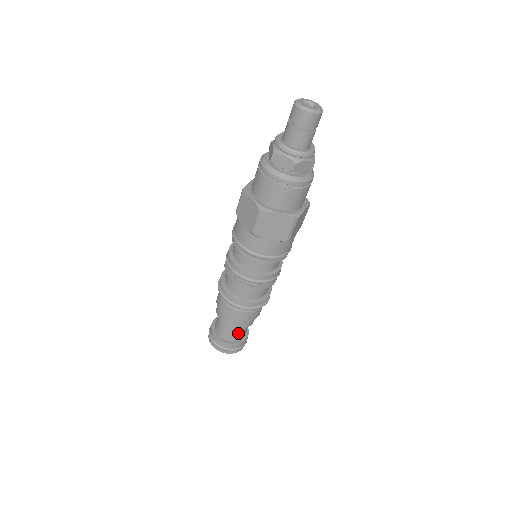
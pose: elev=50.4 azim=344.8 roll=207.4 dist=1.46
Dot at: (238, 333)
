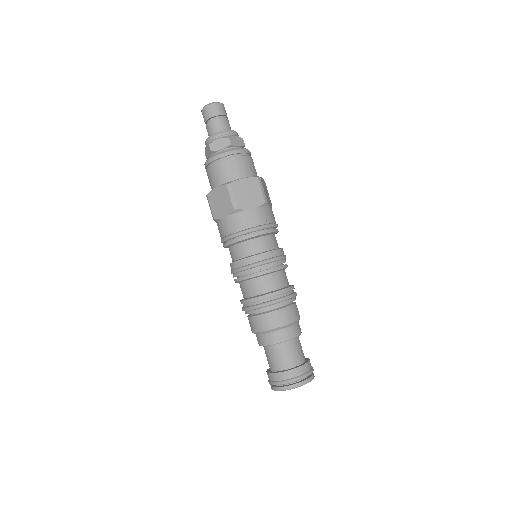
Dot at: (278, 356)
